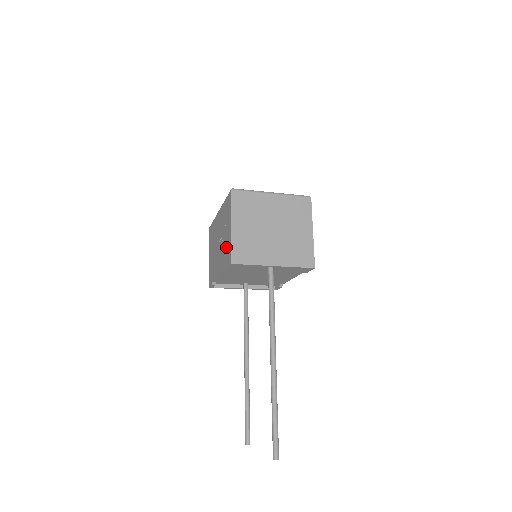
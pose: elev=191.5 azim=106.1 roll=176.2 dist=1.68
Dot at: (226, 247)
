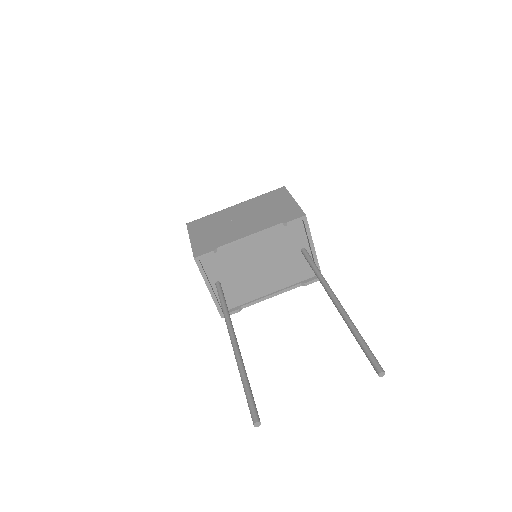
Dot at: (280, 212)
